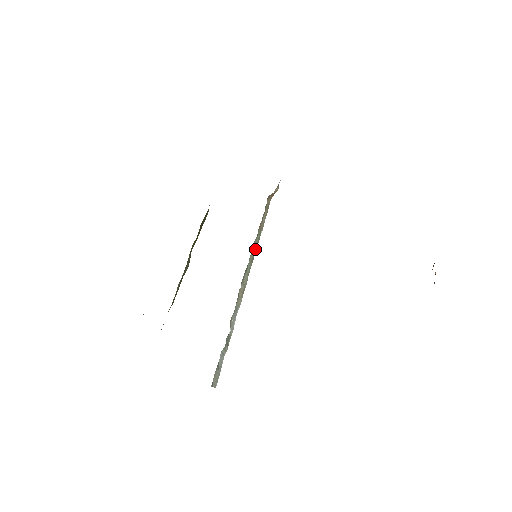
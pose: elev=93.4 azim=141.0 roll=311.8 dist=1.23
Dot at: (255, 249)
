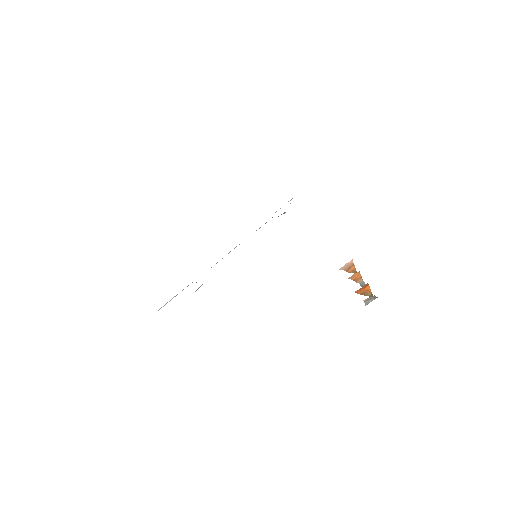
Dot at: occluded
